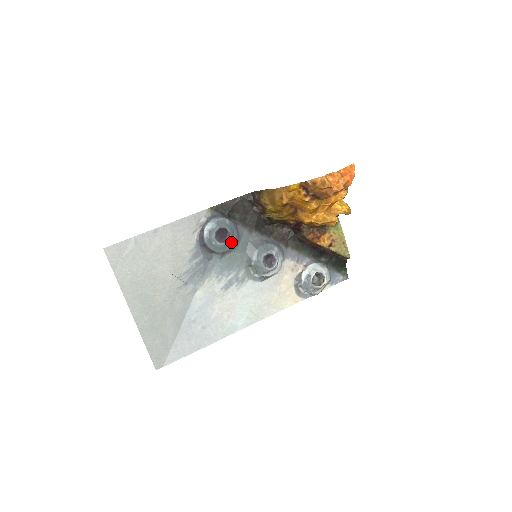
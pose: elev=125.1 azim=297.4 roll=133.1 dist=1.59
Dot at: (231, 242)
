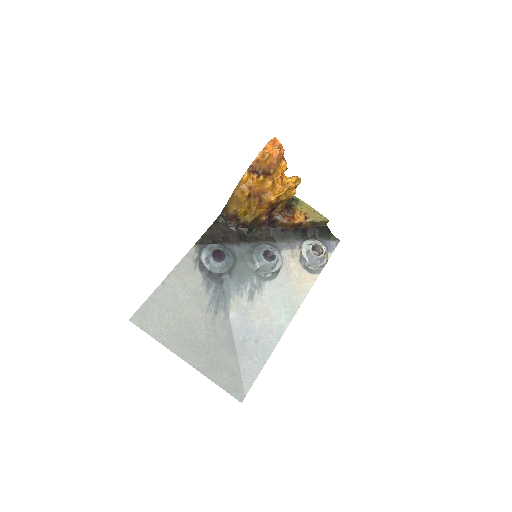
Dot at: (229, 258)
